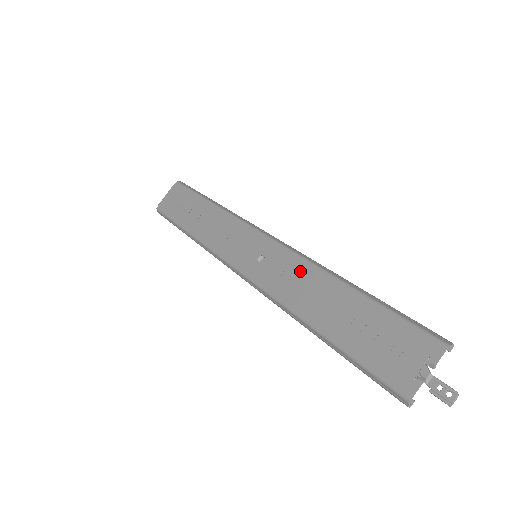
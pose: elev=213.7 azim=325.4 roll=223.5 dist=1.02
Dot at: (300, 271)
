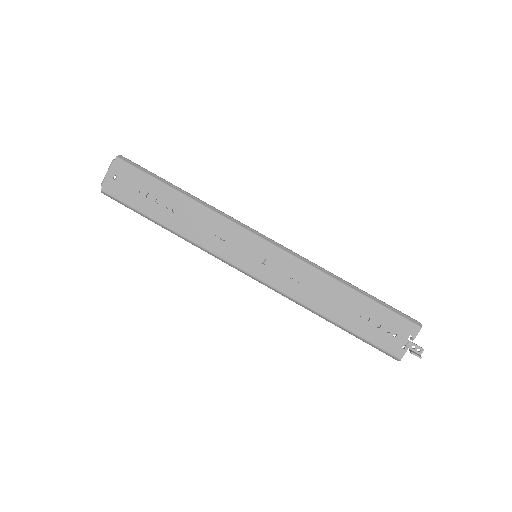
Dot at: (308, 276)
